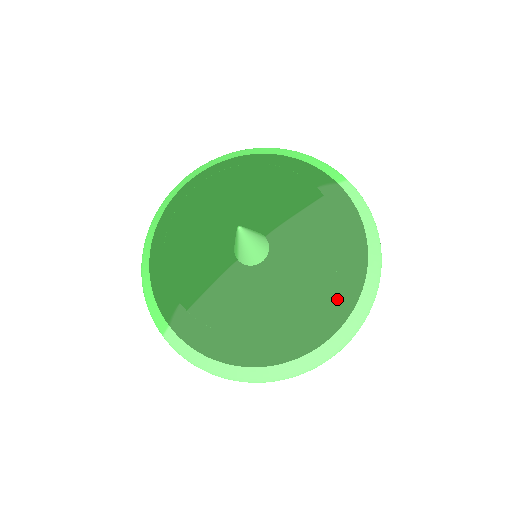
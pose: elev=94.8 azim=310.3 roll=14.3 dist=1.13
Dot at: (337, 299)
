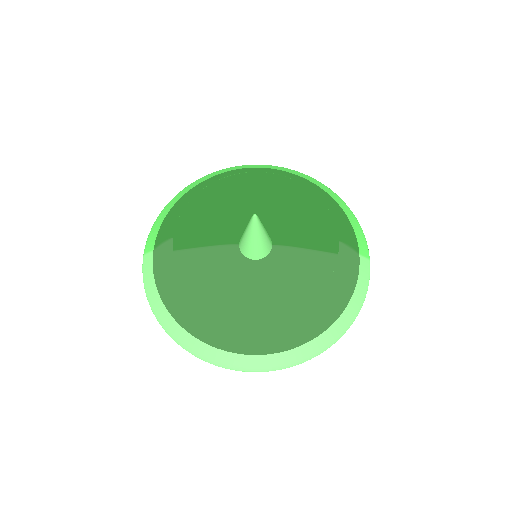
Dot at: (282, 329)
